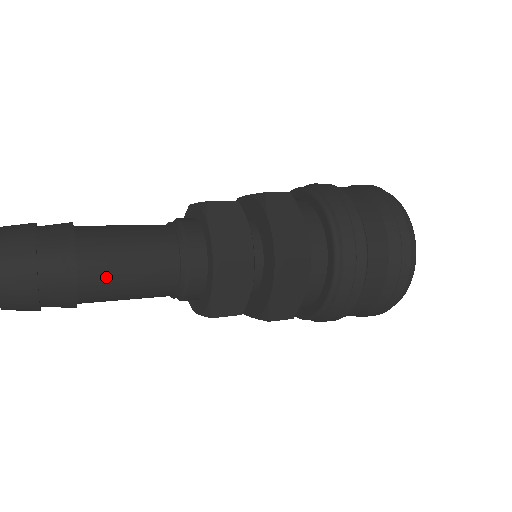
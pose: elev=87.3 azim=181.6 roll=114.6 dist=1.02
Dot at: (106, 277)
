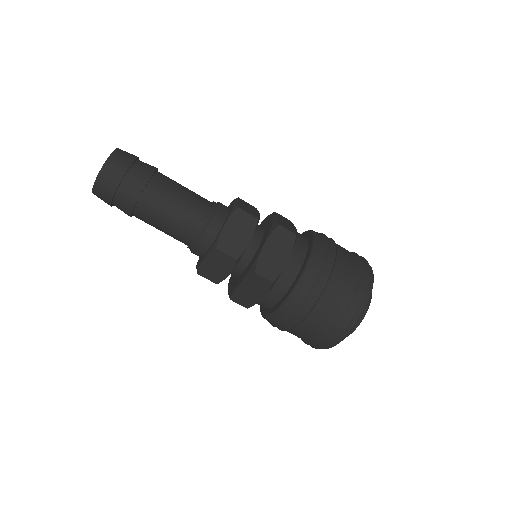
Dot at: (152, 213)
